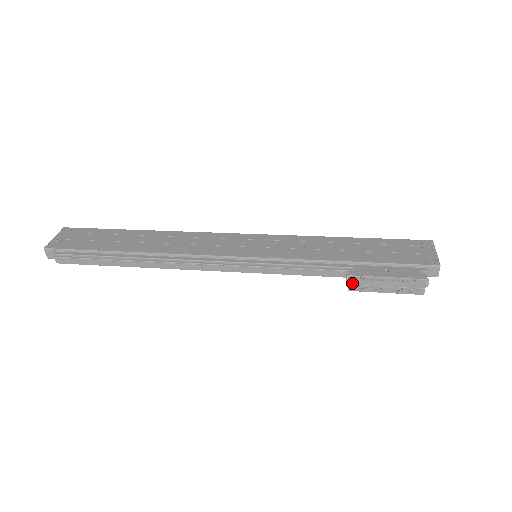
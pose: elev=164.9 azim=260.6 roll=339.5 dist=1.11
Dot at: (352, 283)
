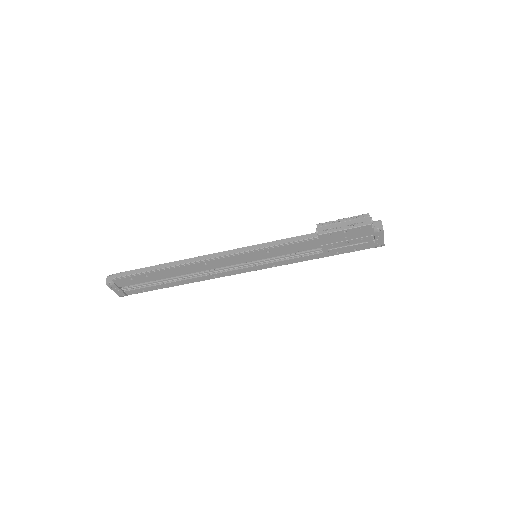
Dot at: (320, 229)
